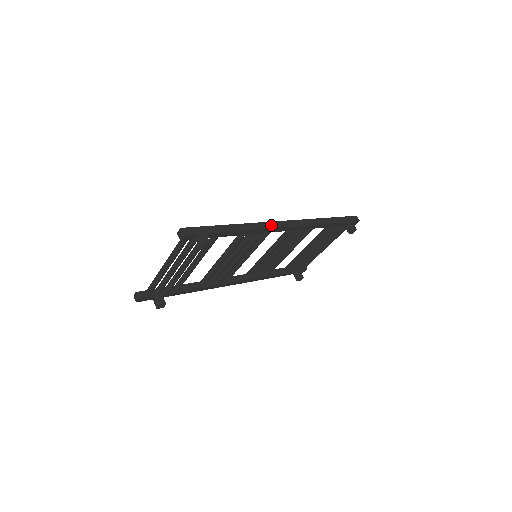
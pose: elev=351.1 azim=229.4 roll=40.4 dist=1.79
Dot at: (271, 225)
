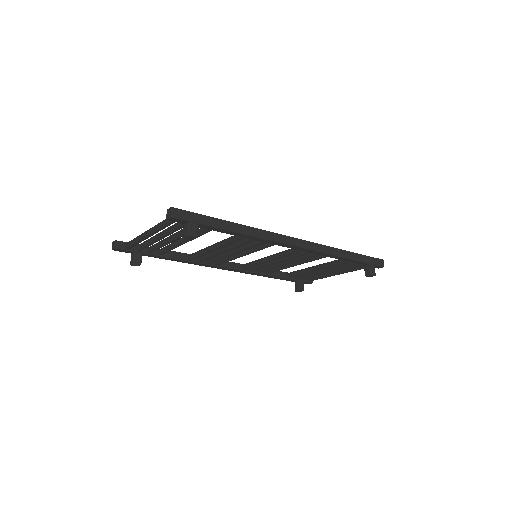
Dot at: (279, 238)
